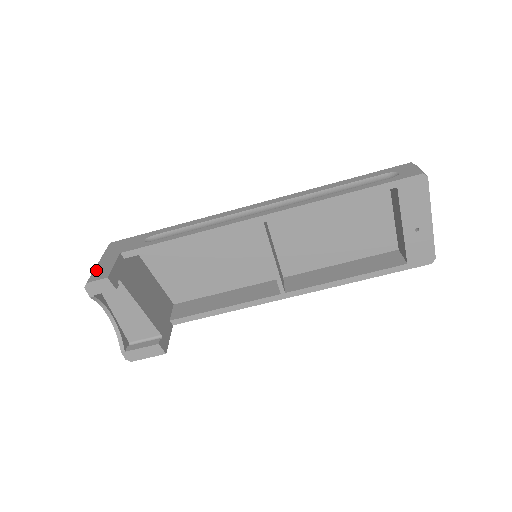
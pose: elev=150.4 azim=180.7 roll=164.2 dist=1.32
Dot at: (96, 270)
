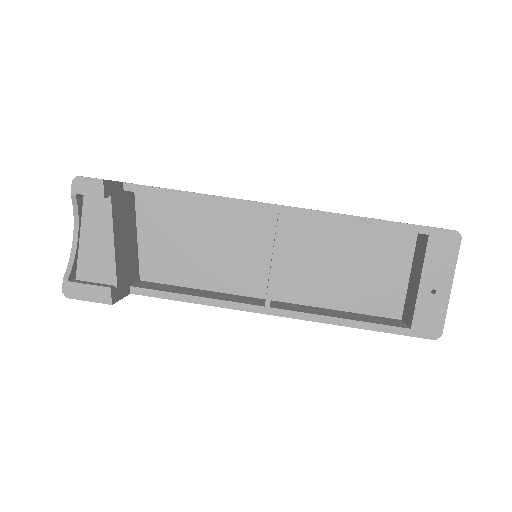
Dot at: occluded
